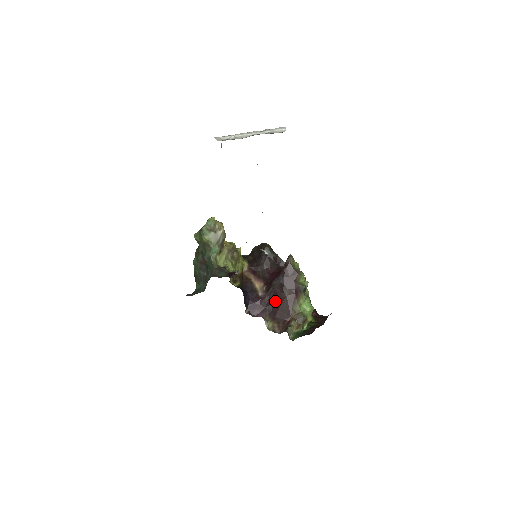
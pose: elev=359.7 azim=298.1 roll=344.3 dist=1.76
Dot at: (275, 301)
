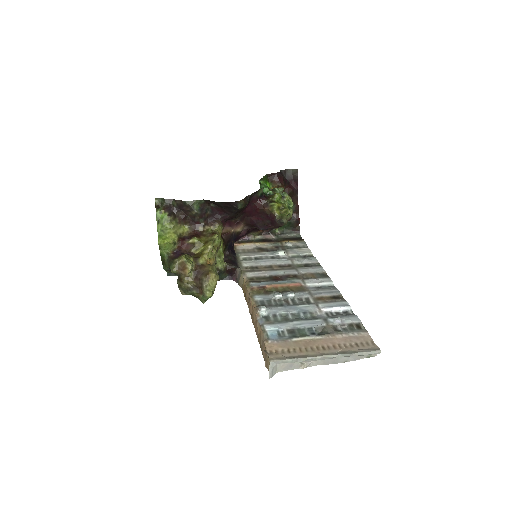
Dot at: occluded
